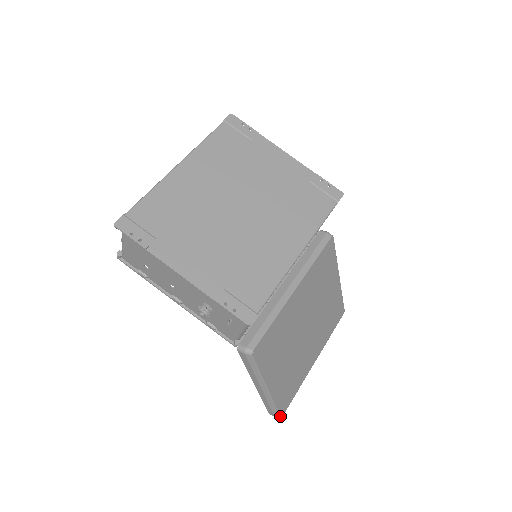
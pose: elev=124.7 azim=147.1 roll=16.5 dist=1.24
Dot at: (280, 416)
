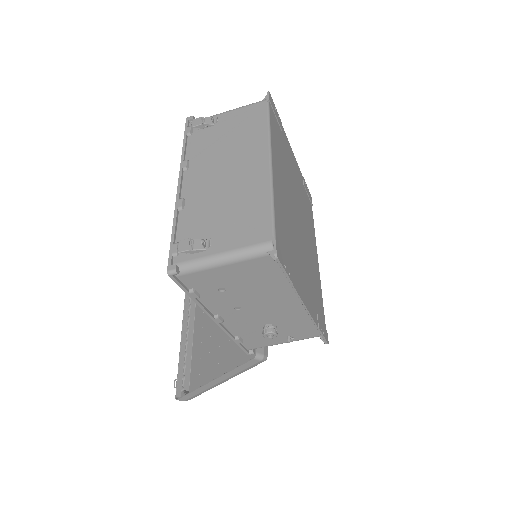
Dot at: (190, 399)
